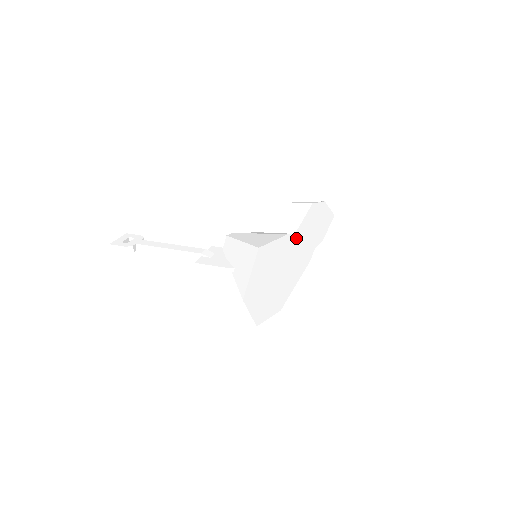
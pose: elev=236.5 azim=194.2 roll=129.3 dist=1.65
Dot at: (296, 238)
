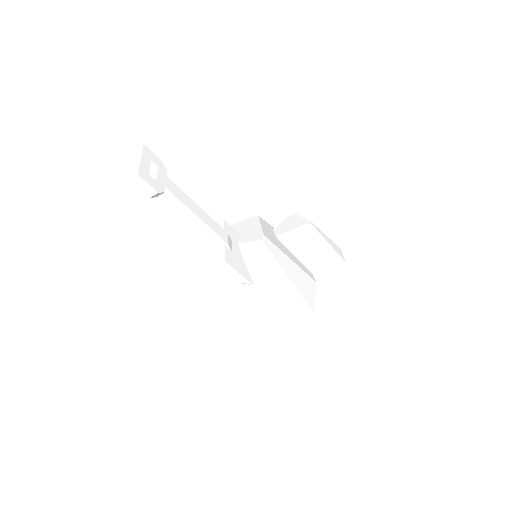
Dot at: occluded
